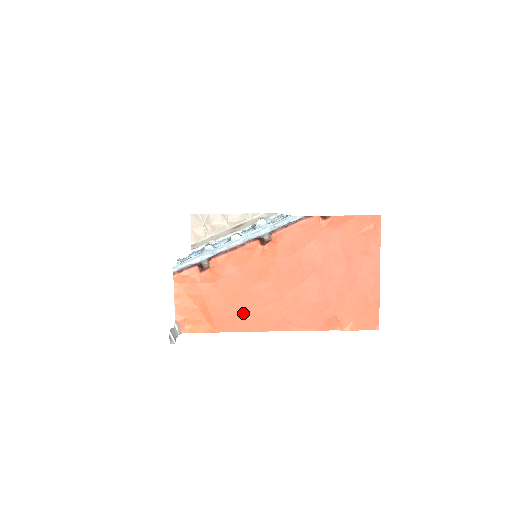
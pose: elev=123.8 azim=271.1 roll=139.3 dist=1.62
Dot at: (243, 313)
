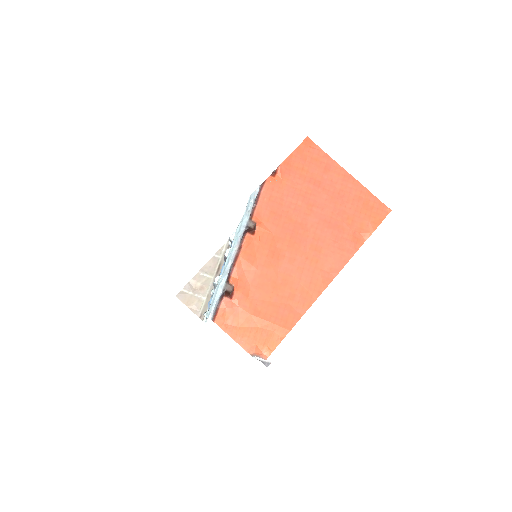
Dot at: (292, 297)
